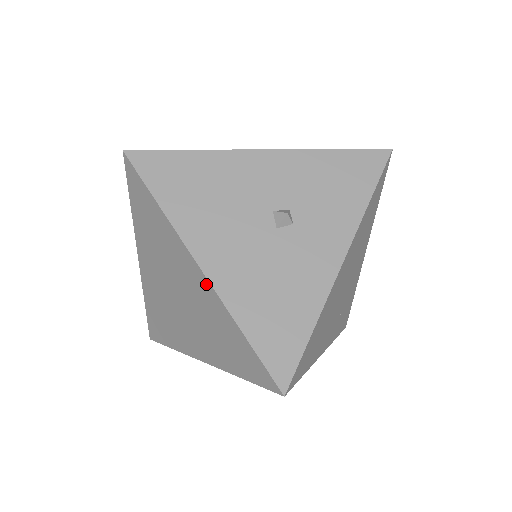
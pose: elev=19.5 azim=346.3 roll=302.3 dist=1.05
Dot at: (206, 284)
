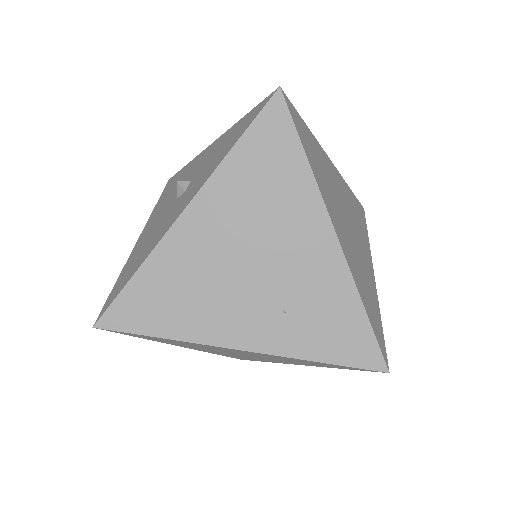
Dot at: occluded
